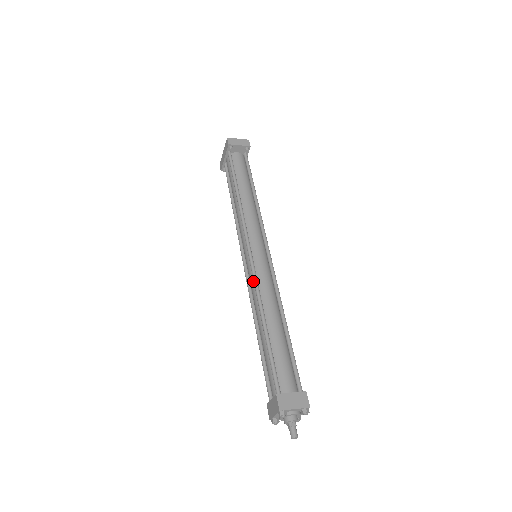
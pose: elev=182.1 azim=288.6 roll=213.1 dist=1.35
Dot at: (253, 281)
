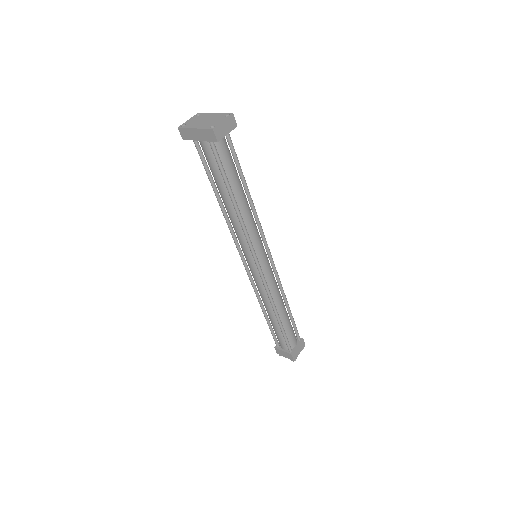
Dot at: (262, 286)
